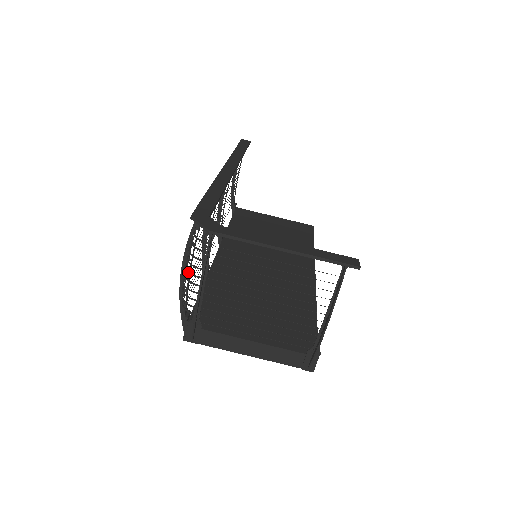
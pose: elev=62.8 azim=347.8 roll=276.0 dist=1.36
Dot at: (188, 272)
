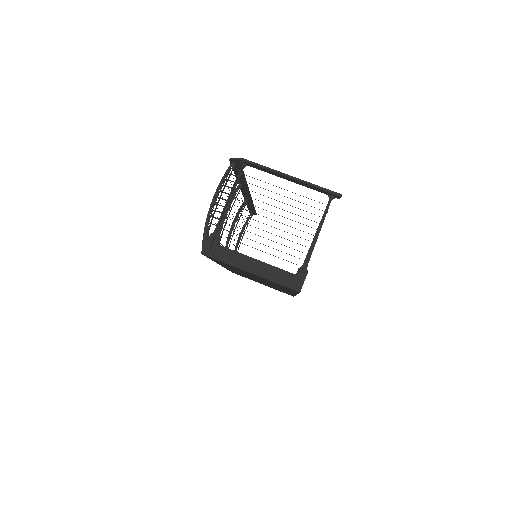
Dot at: (220, 191)
